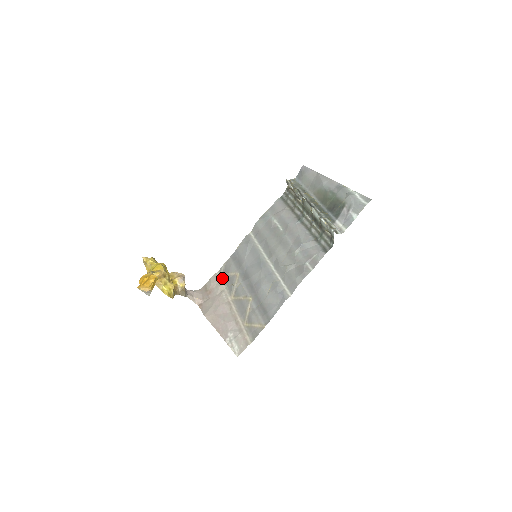
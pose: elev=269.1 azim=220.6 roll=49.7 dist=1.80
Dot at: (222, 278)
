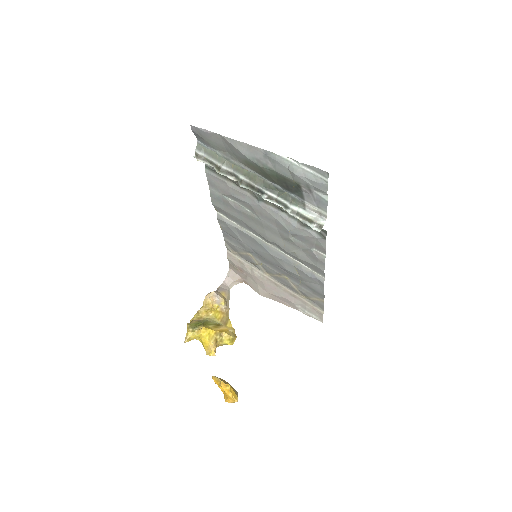
Dot at: (238, 257)
